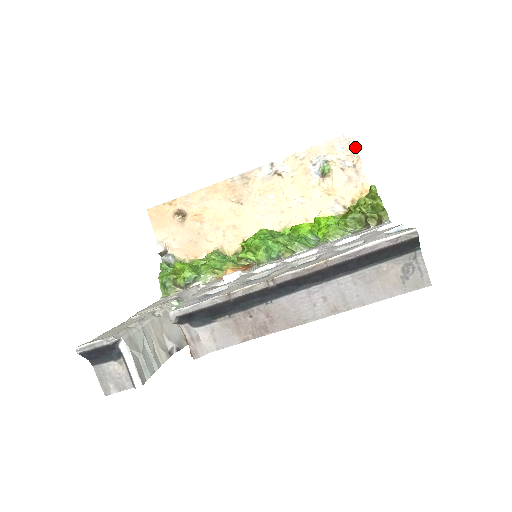
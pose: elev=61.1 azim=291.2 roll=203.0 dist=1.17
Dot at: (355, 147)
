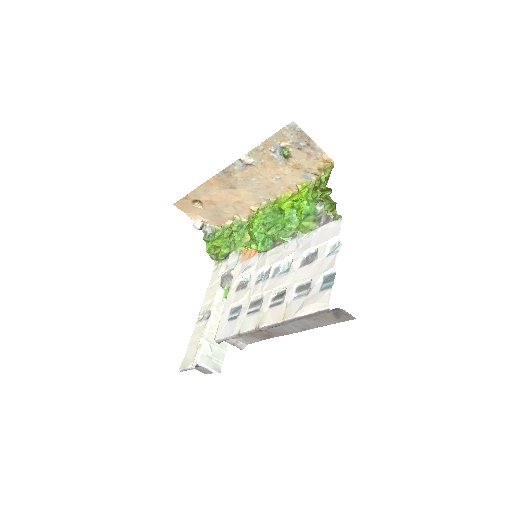
Dot at: (302, 131)
